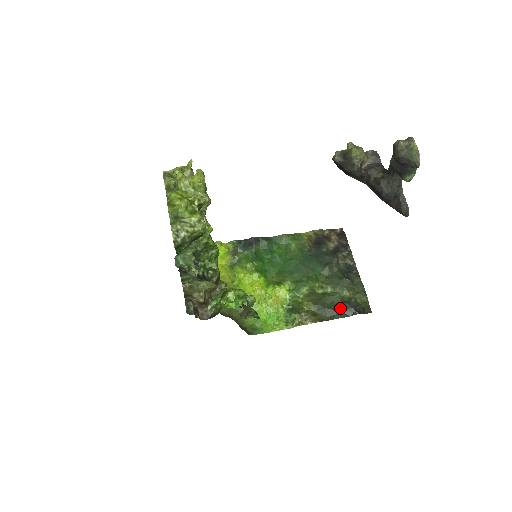
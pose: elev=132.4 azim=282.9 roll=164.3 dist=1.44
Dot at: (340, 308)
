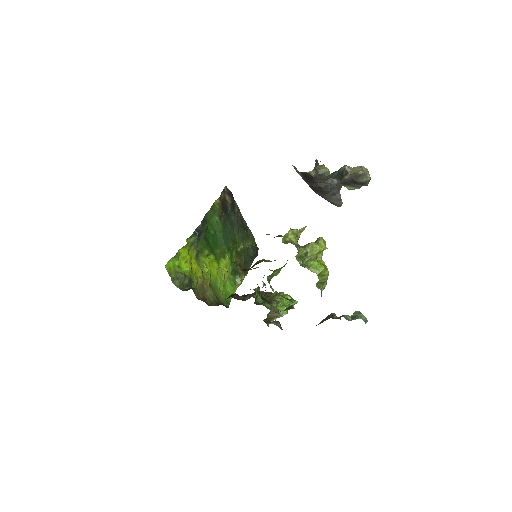
Dot at: (250, 256)
